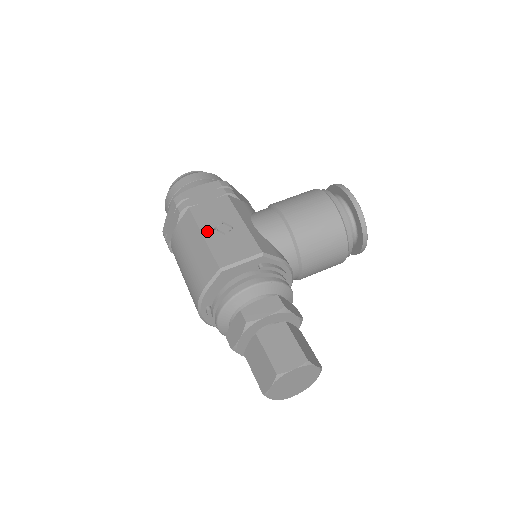
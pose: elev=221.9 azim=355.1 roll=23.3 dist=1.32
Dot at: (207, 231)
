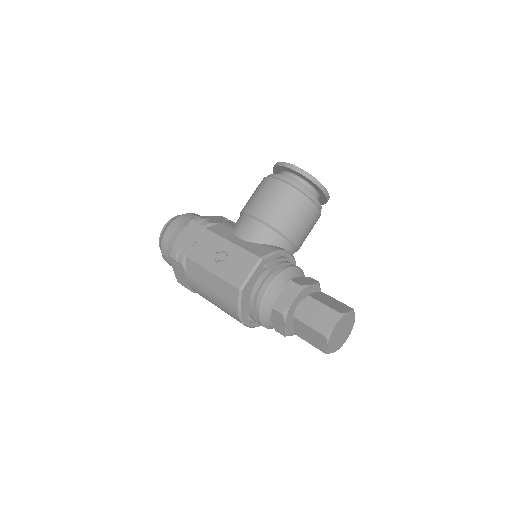
Dot at: (211, 267)
